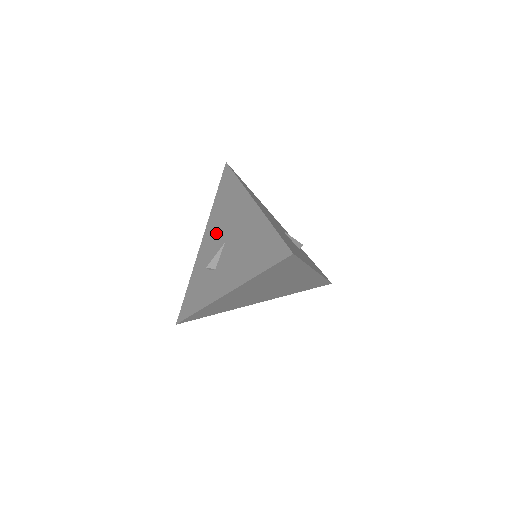
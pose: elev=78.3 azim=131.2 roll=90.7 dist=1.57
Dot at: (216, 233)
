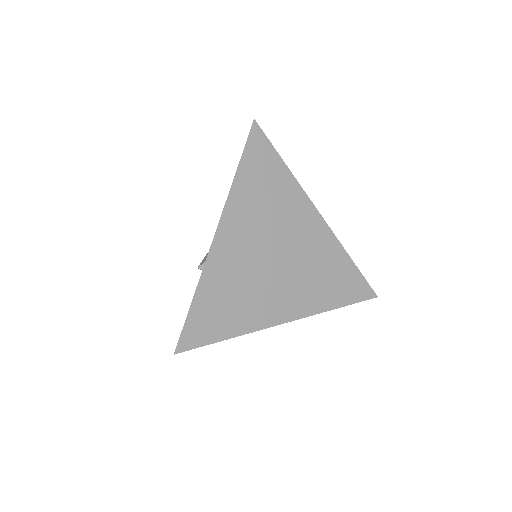
Dot at: occluded
